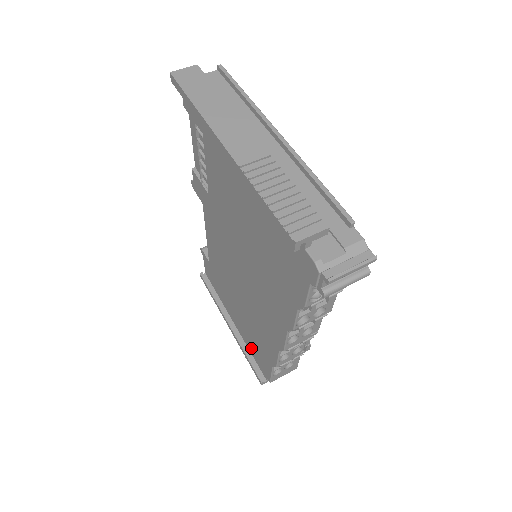
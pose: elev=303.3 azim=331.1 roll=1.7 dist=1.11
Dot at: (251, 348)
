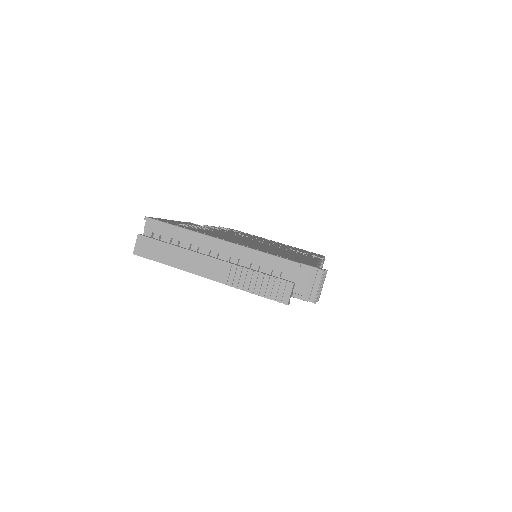
Dot at: occluded
